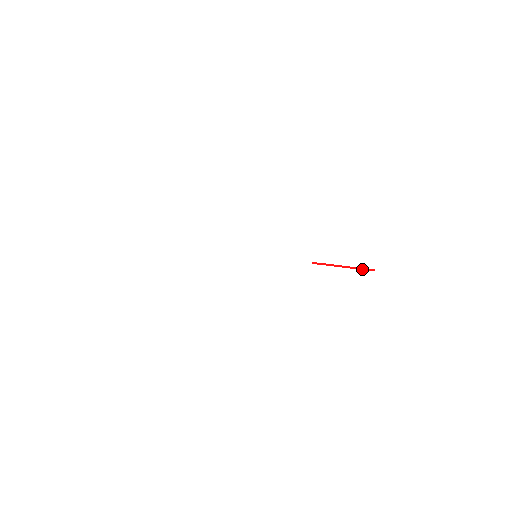
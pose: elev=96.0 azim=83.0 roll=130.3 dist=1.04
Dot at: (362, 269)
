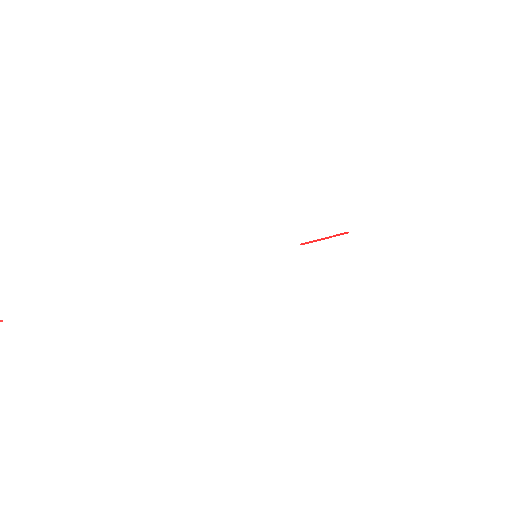
Dot at: (339, 235)
